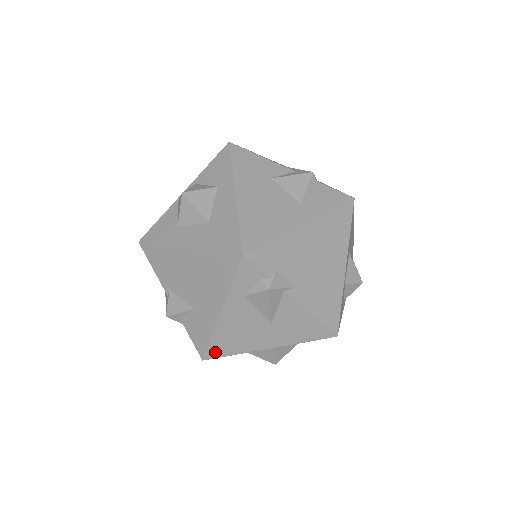
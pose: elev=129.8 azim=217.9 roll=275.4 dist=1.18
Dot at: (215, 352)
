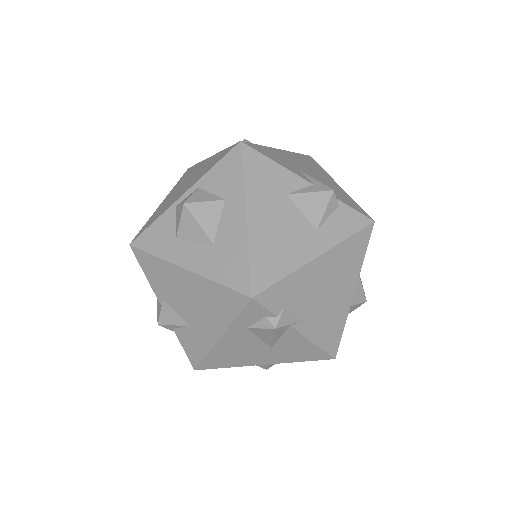
Dot at: (208, 365)
